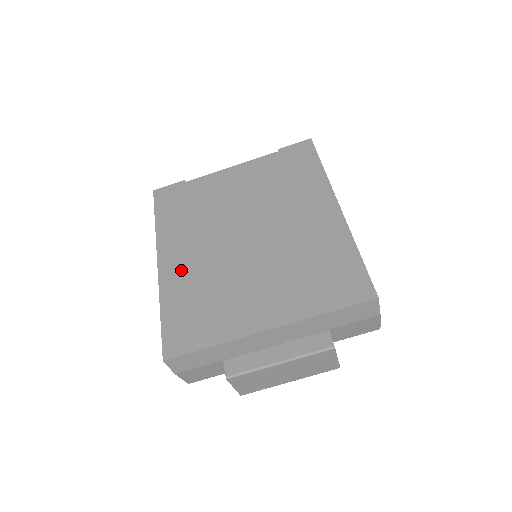
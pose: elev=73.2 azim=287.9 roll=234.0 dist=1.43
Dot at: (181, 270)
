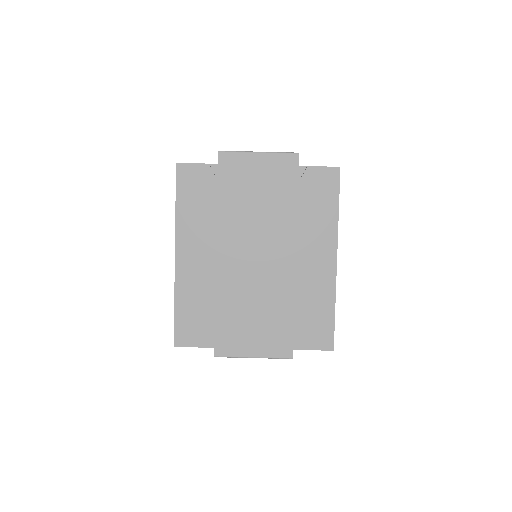
Dot at: (195, 272)
